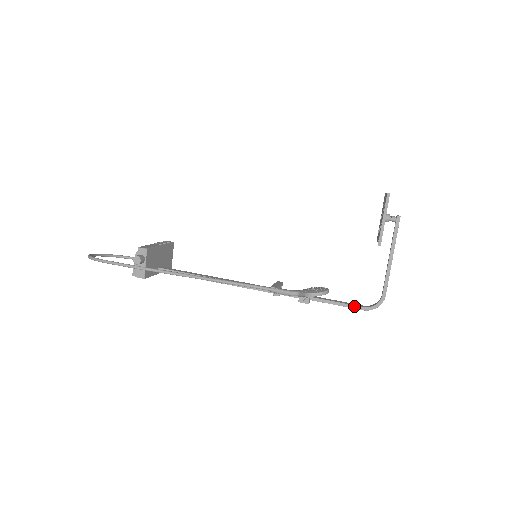
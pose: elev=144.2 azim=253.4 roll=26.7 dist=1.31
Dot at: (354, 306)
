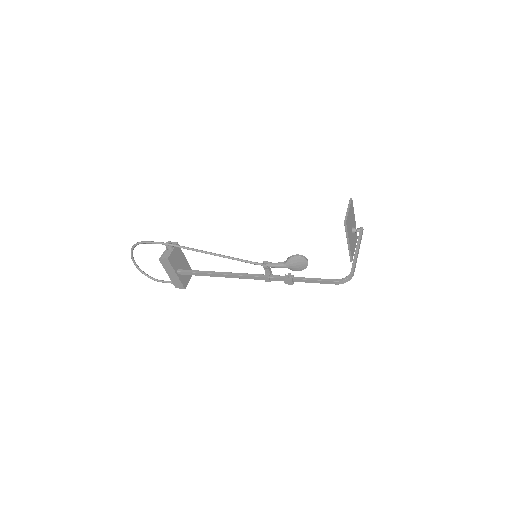
Dot at: (328, 279)
